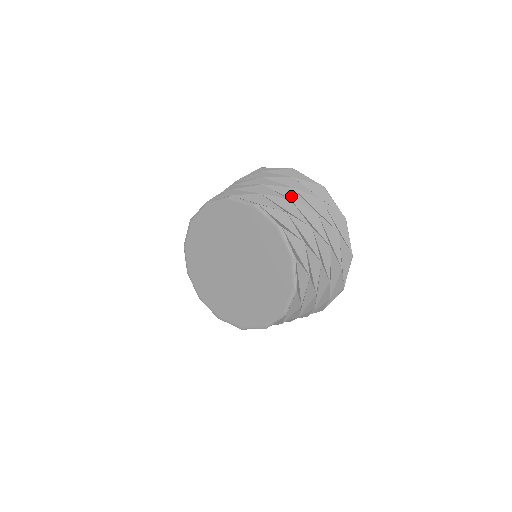
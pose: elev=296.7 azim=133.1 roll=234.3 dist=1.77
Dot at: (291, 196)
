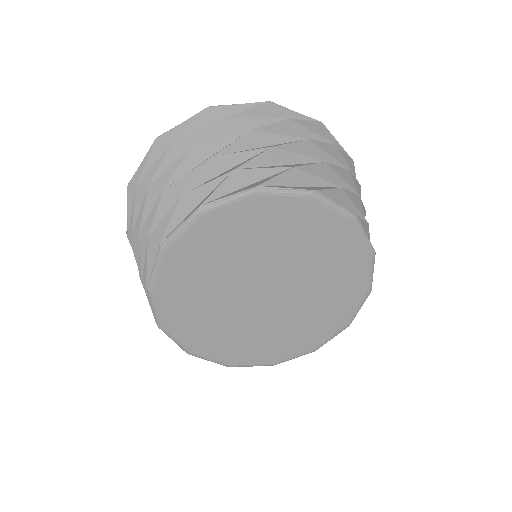
Dot at: (261, 143)
